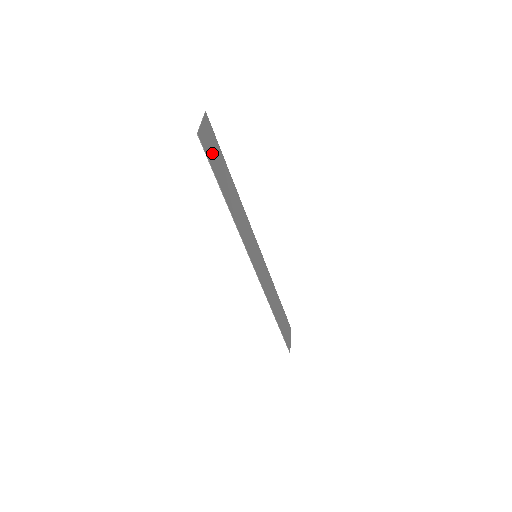
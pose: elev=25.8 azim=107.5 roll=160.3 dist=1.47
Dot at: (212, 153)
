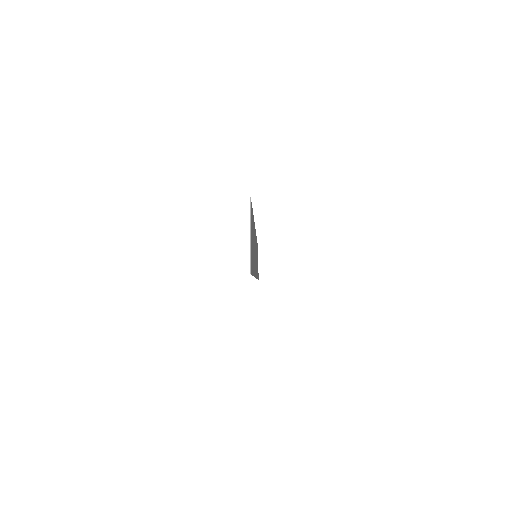
Dot at: (252, 248)
